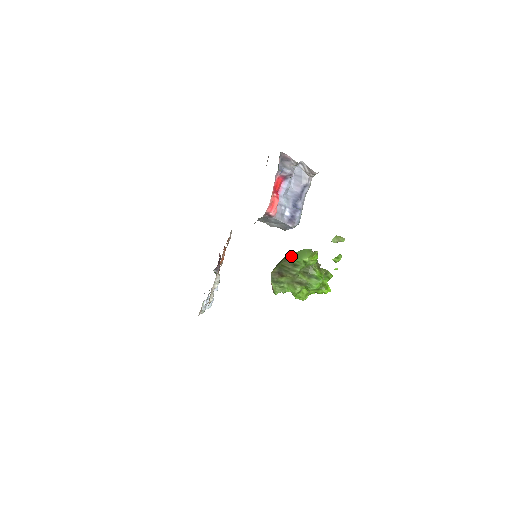
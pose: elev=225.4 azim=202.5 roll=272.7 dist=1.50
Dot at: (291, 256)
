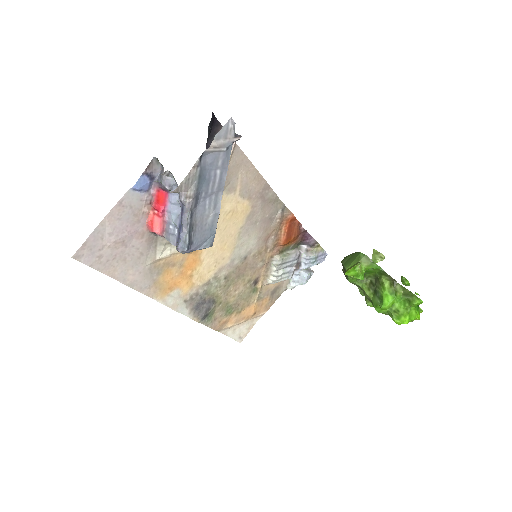
Dot at: (348, 256)
